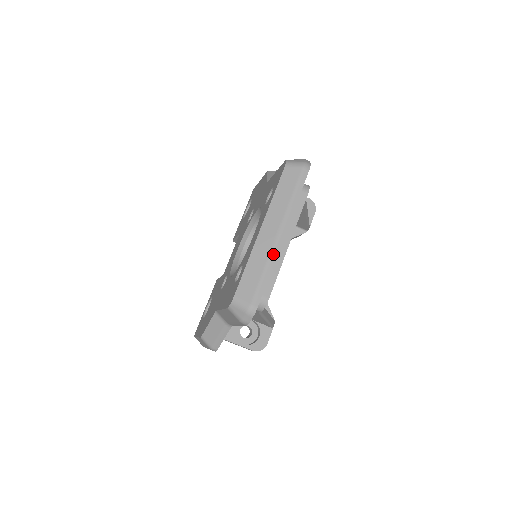
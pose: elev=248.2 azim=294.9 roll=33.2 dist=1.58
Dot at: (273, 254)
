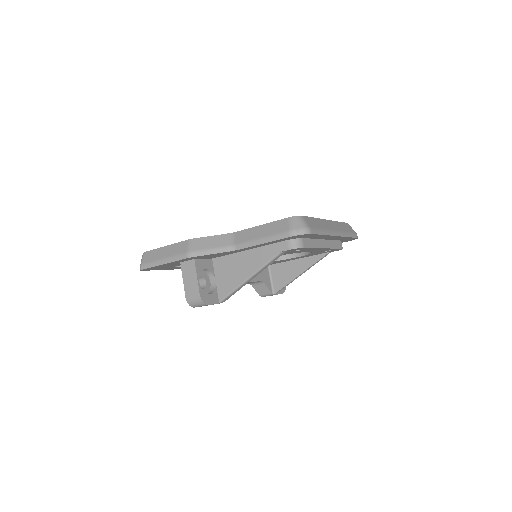
Dot at: (330, 232)
